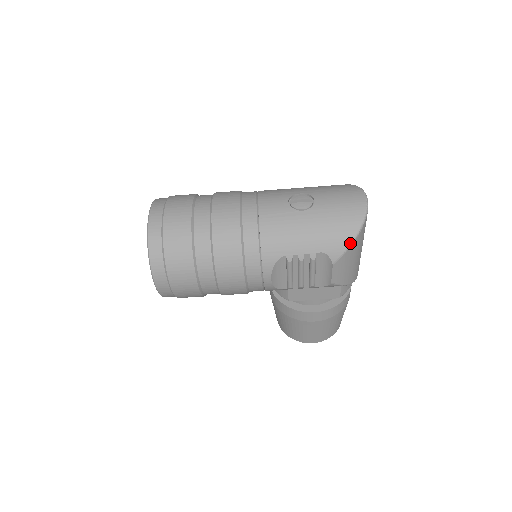
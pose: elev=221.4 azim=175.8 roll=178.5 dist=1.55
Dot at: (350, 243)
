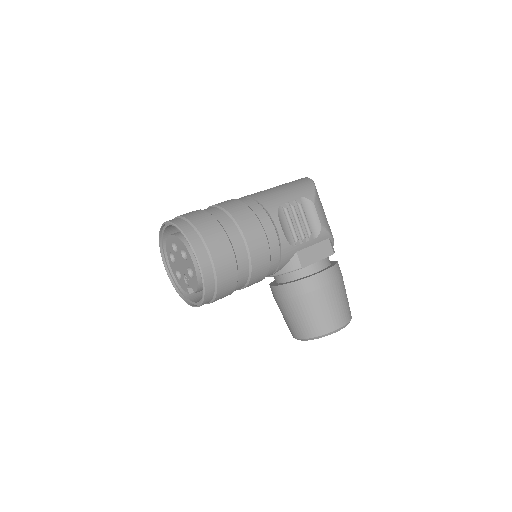
Dot at: (314, 188)
